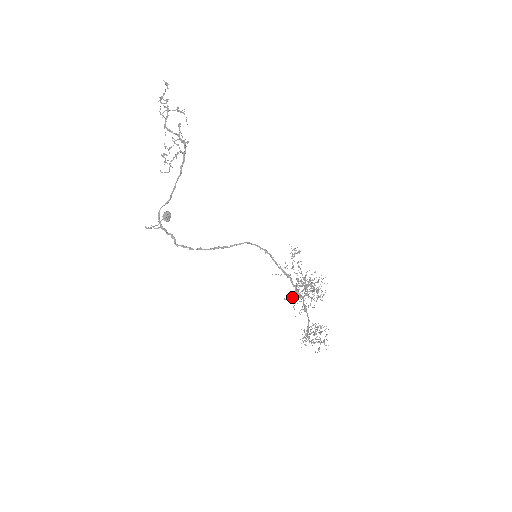
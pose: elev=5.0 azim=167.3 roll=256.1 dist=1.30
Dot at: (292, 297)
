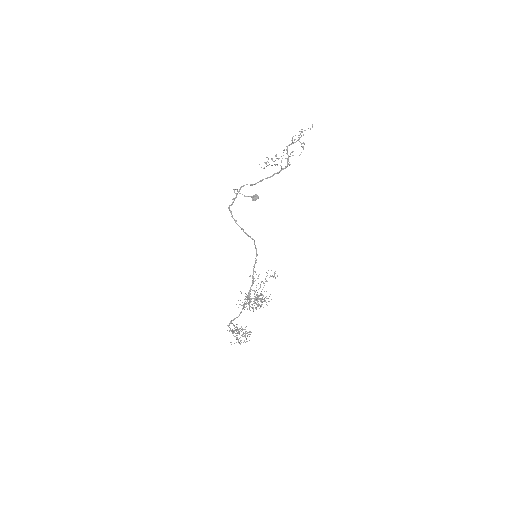
Dot at: occluded
